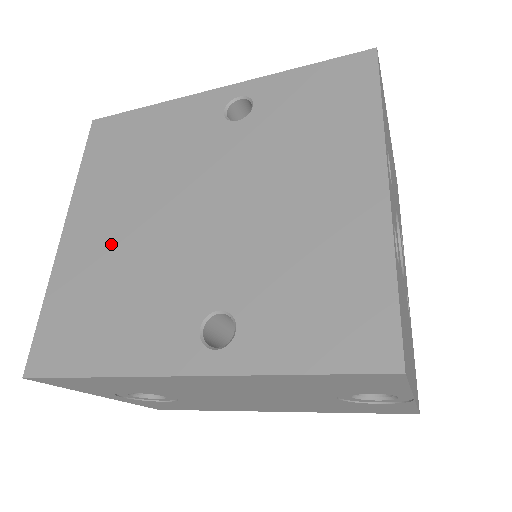
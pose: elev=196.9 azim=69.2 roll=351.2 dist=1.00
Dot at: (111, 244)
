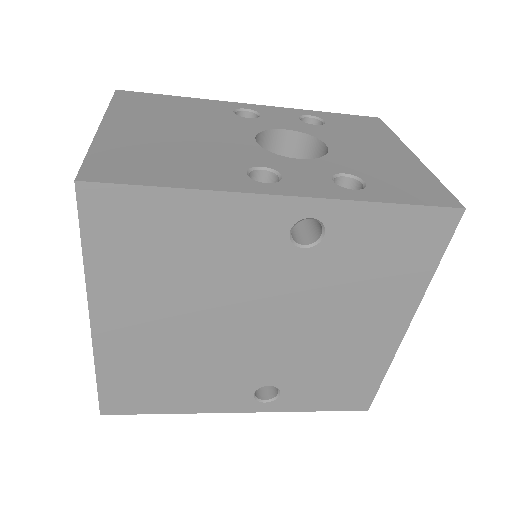
Dot at: (162, 340)
